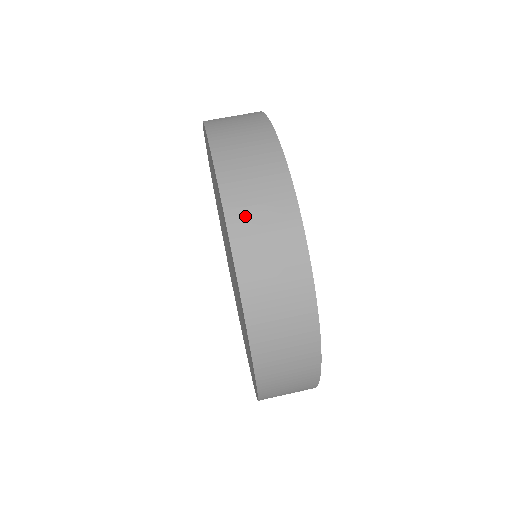
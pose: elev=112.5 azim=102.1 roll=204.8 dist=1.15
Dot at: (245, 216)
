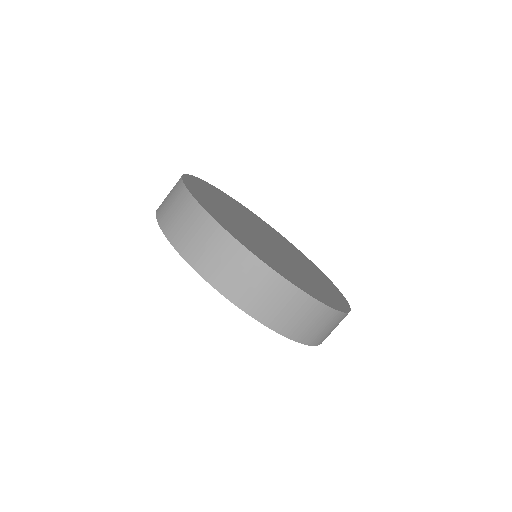
Dot at: (265, 310)
